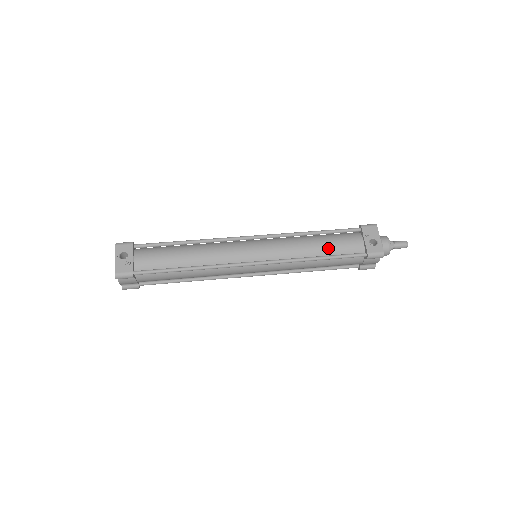
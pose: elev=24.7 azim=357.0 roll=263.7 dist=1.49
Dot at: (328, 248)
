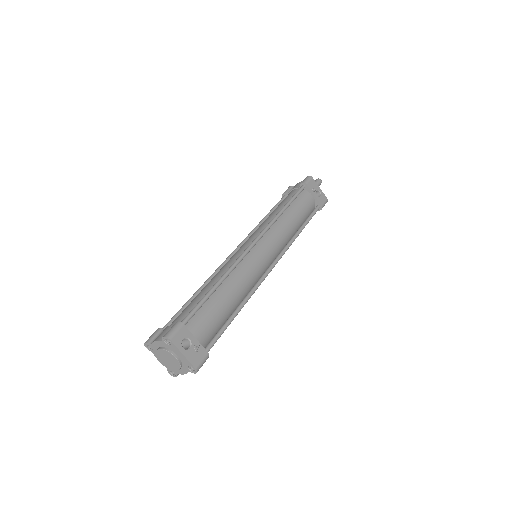
Dot at: (301, 217)
